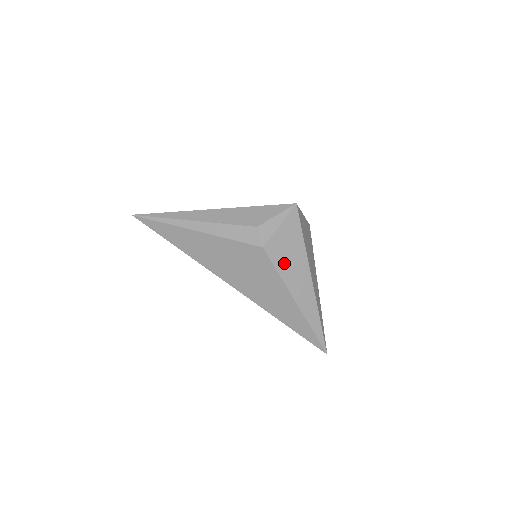
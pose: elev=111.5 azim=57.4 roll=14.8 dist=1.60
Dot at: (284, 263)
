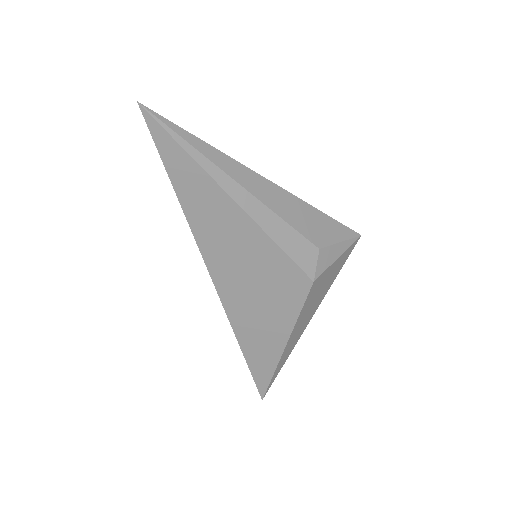
Dot at: (310, 303)
